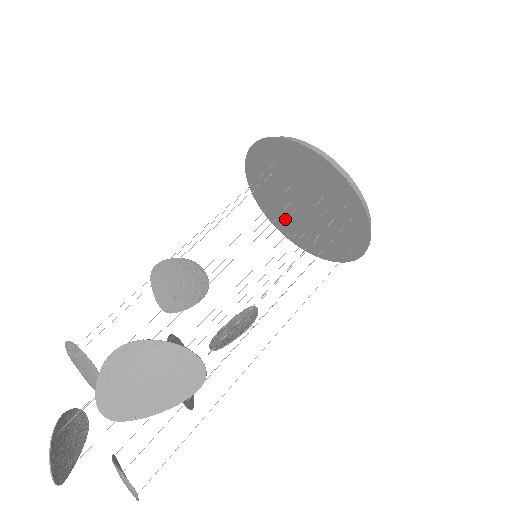
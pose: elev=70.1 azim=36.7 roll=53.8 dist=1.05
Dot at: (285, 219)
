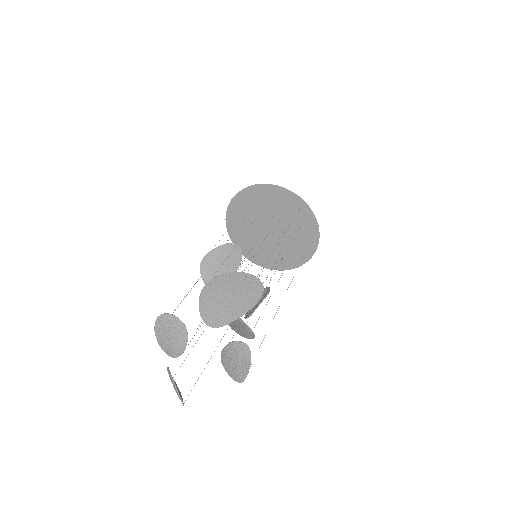
Dot at: occluded
